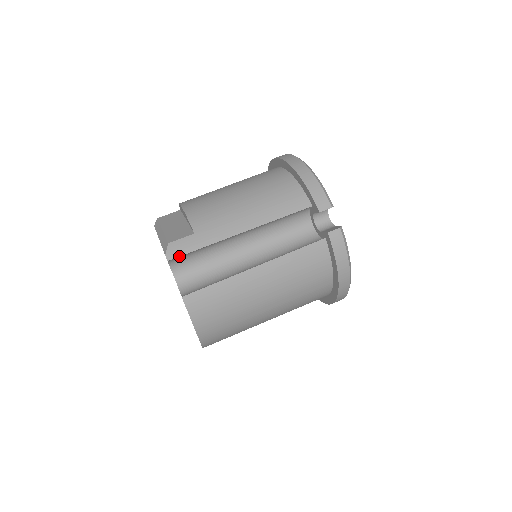
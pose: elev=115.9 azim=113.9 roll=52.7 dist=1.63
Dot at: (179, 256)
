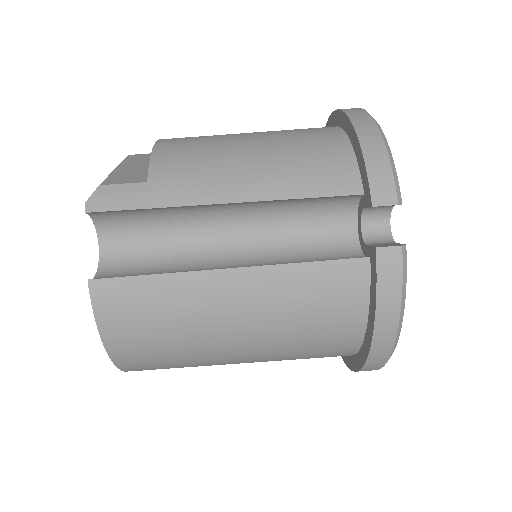
Dot at: (106, 210)
